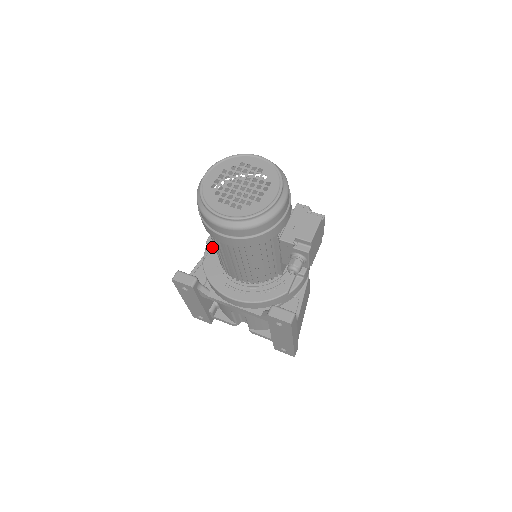
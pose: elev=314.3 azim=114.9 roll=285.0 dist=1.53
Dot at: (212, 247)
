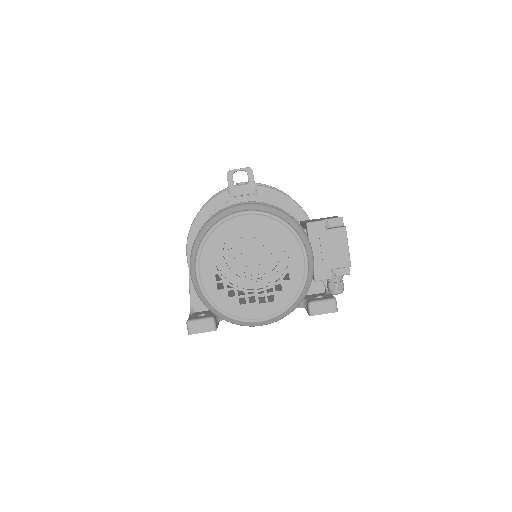
Dot at: occluded
